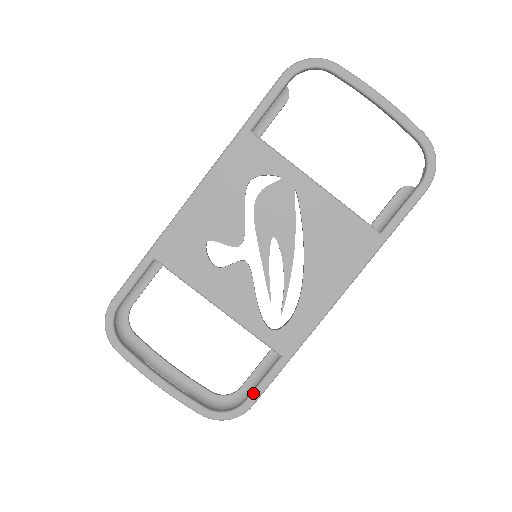
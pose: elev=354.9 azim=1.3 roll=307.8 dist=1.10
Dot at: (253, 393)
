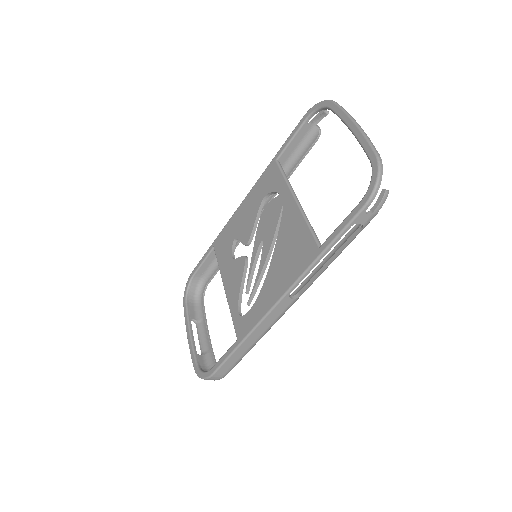
Dot at: (216, 363)
